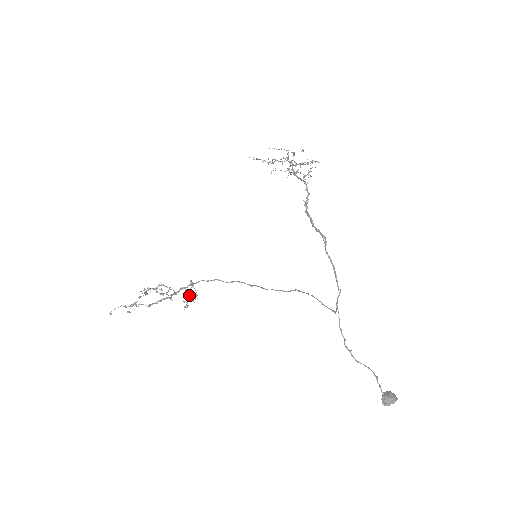
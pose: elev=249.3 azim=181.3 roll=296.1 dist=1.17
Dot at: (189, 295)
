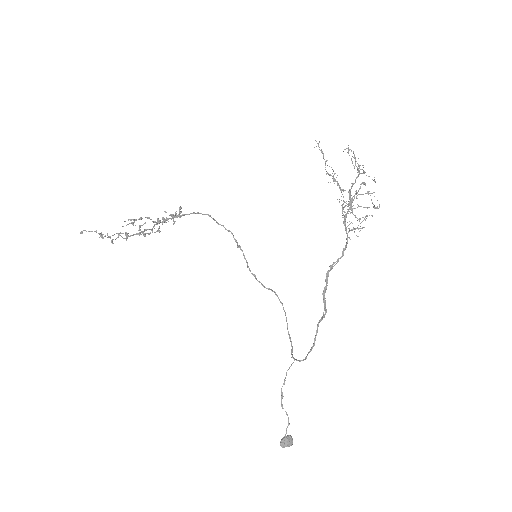
Dot at: occluded
